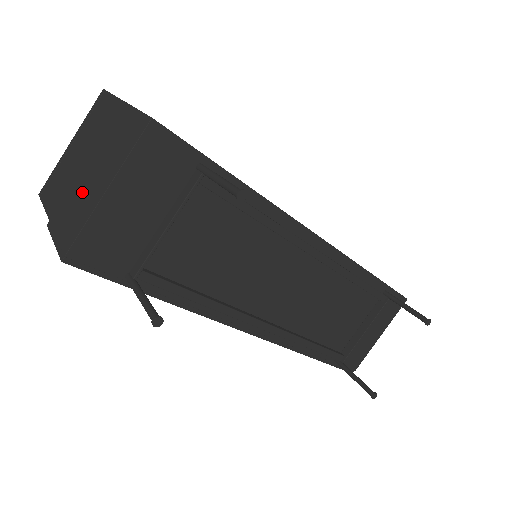
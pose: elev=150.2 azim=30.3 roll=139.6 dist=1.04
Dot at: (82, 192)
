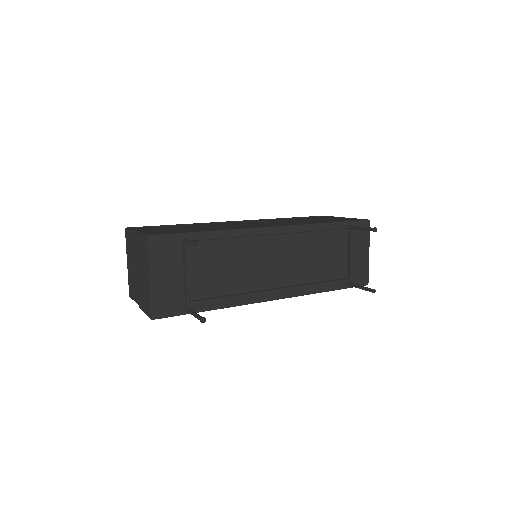
Dot at: (143, 284)
